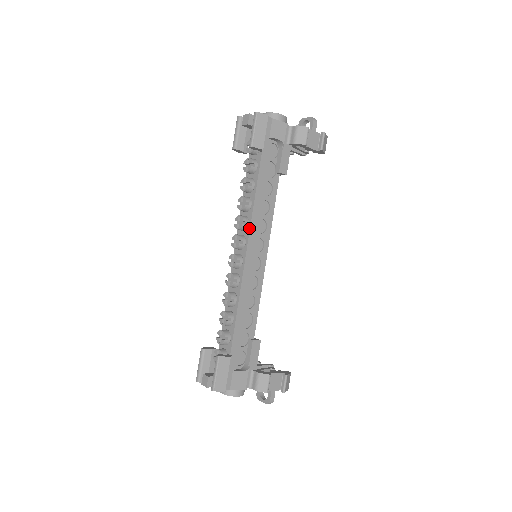
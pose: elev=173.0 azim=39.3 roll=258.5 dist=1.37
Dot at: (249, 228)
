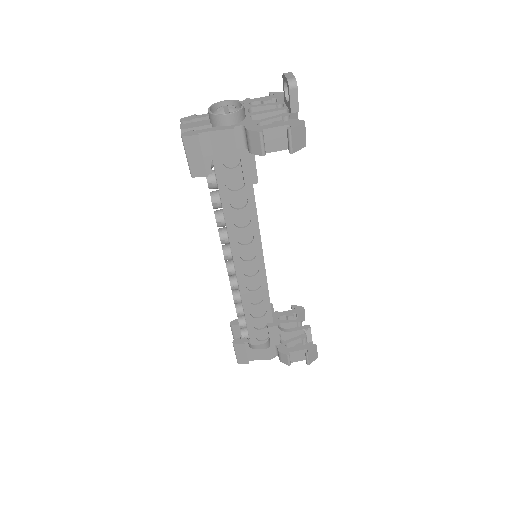
Dot at: (230, 245)
